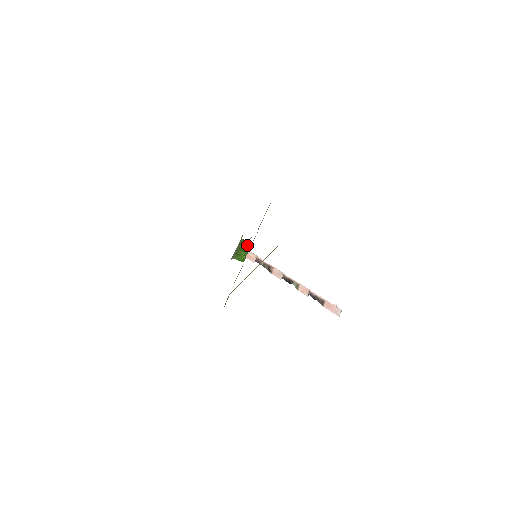
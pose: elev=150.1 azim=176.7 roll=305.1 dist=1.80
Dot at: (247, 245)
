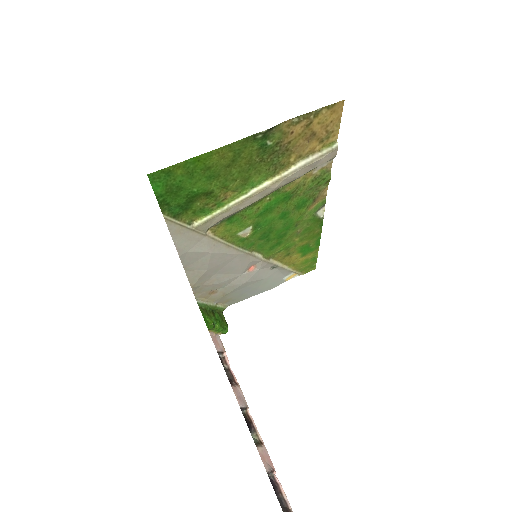
Dot at: (224, 322)
